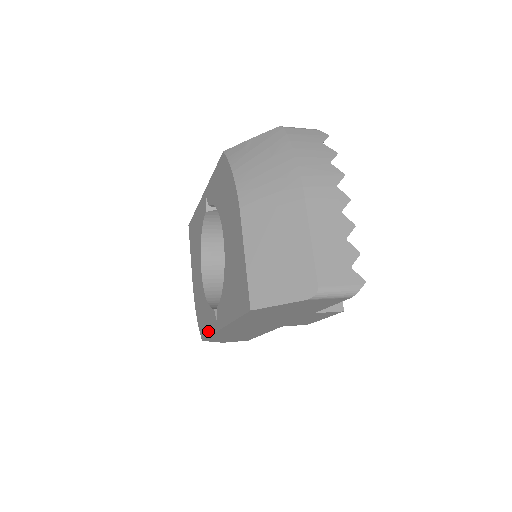
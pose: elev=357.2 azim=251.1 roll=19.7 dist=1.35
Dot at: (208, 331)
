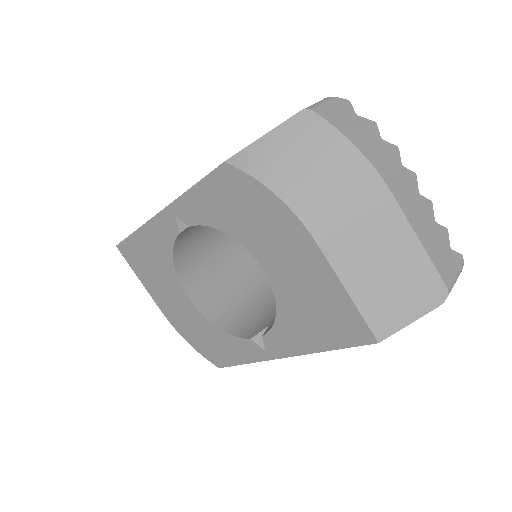
Dot at: (238, 360)
